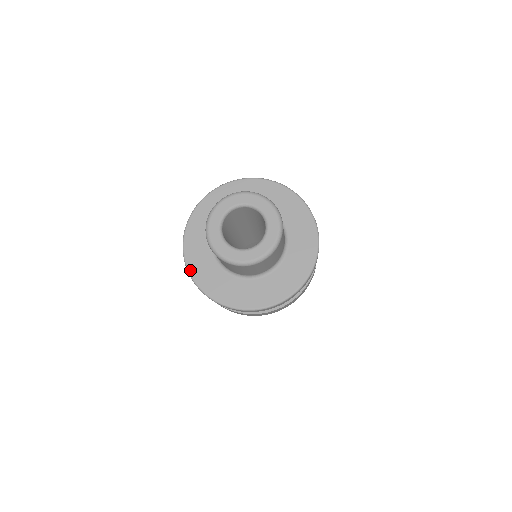
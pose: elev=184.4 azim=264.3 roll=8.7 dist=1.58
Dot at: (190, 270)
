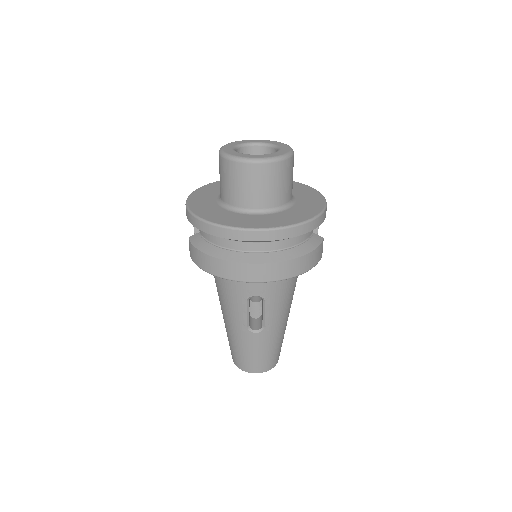
Dot at: (192, 210)
